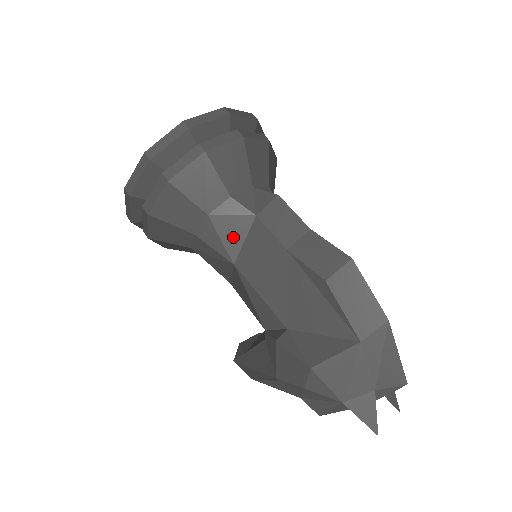
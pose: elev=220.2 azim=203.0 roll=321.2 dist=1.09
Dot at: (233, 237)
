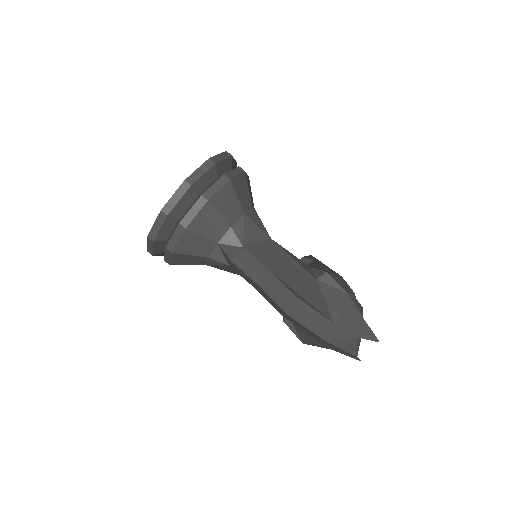
Dot at: (228, 270)
